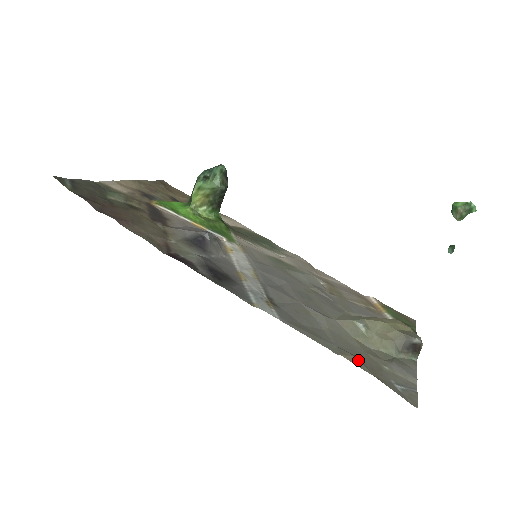
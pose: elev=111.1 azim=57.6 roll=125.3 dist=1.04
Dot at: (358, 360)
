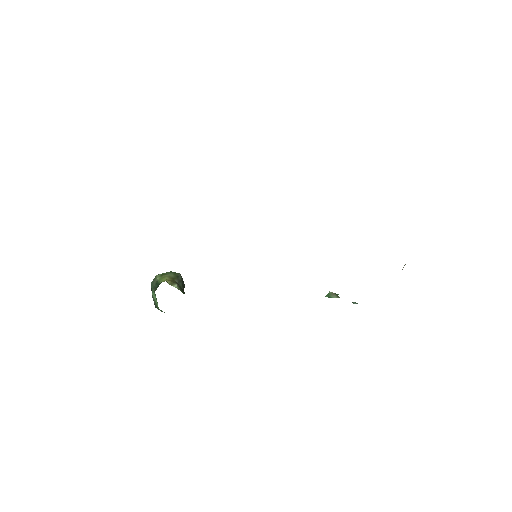
Dot at: occluded
